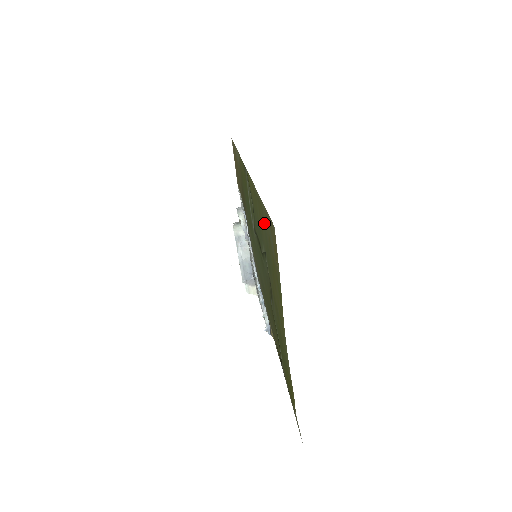
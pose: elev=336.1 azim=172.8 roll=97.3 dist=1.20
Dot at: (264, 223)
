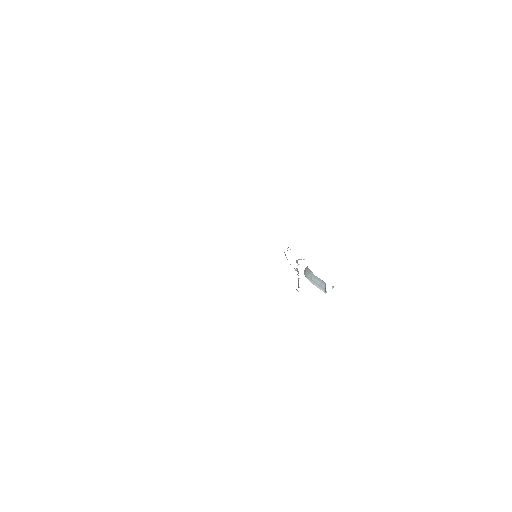
Dot at: occluded
